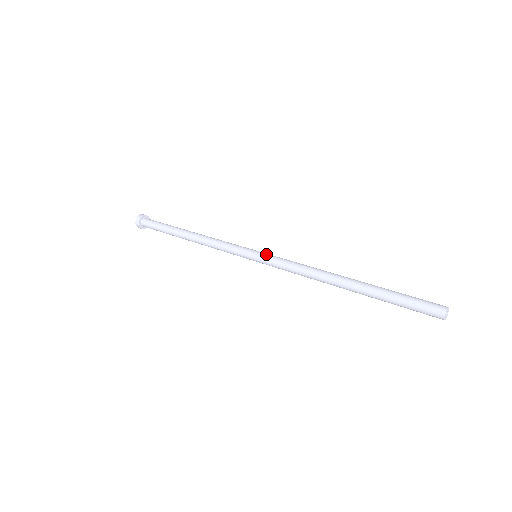
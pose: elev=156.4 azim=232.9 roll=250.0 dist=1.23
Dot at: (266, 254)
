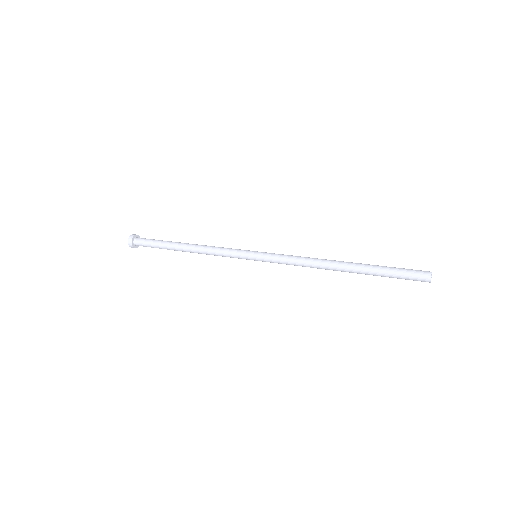
Dot at: (268, 253)
